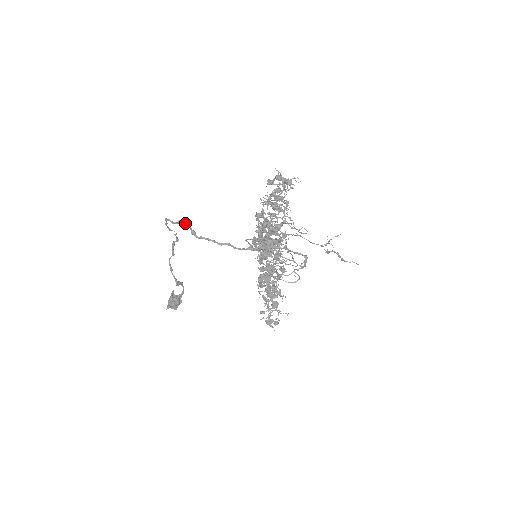
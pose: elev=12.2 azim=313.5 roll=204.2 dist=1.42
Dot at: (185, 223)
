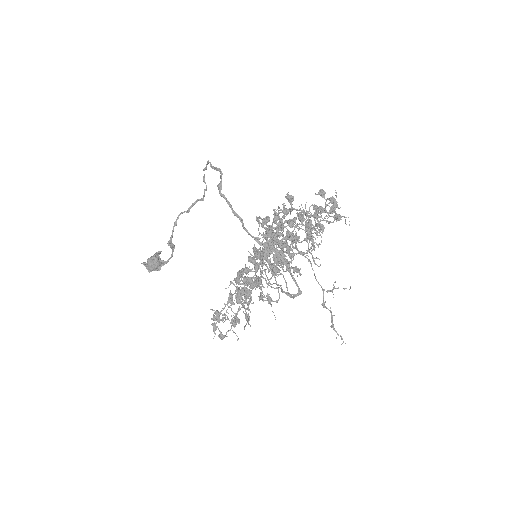
Dot at: (221, 173)
